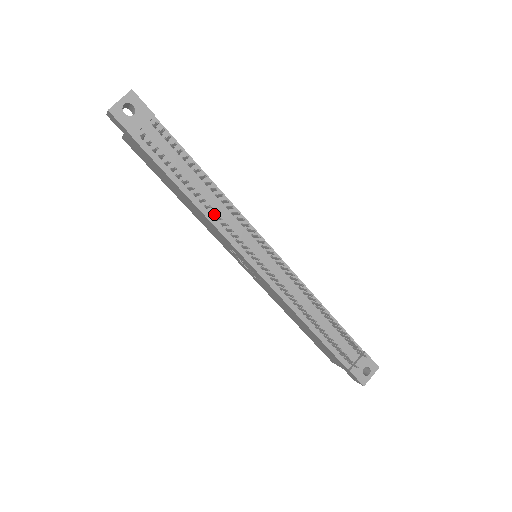
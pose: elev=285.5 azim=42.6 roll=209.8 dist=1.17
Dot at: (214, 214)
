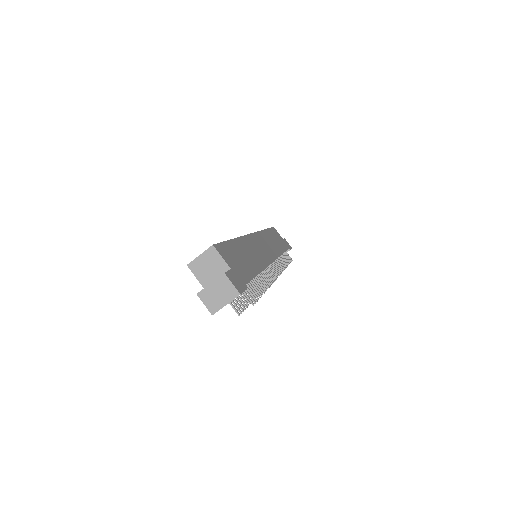
Dot at: occluded
